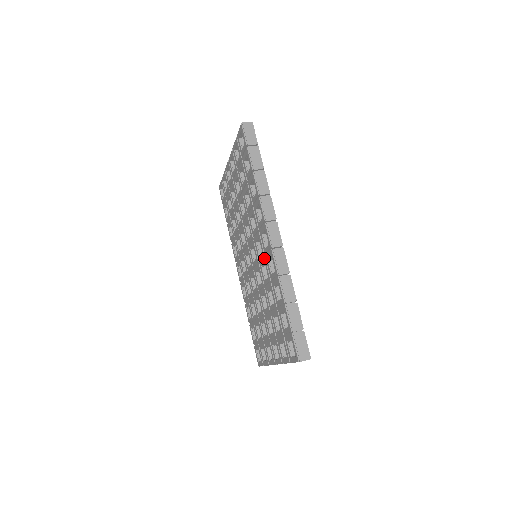
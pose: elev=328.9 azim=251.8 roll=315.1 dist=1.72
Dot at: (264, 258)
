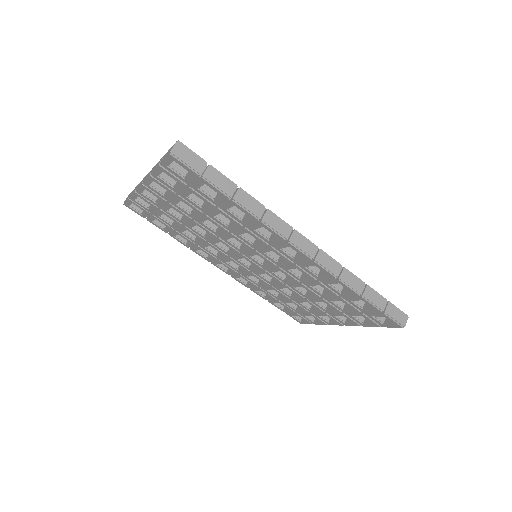
Dot at: (294, 266)
